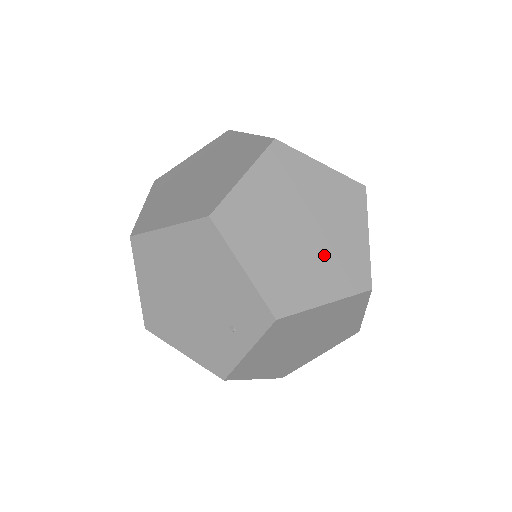
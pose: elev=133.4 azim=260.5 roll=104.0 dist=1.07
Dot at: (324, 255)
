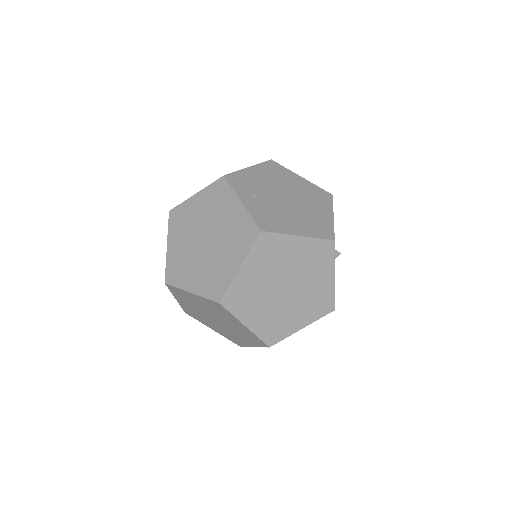
Dot at: occluded
